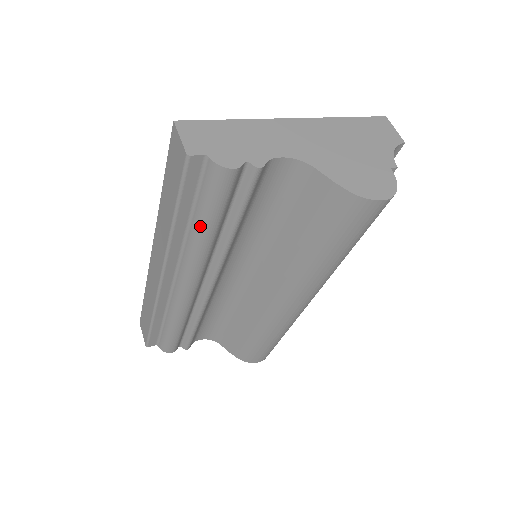
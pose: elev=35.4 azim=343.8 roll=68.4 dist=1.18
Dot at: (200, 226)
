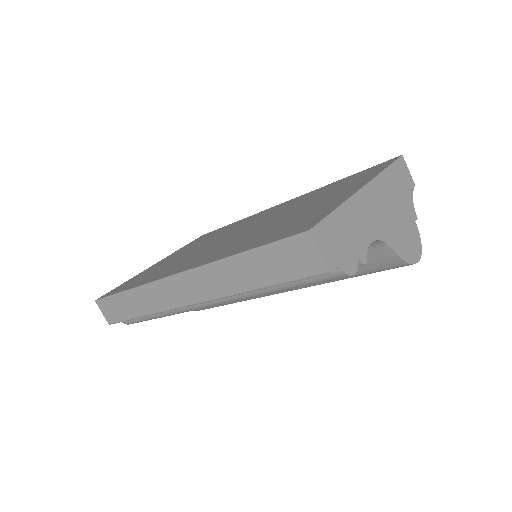
Dot at: (279, 290)
